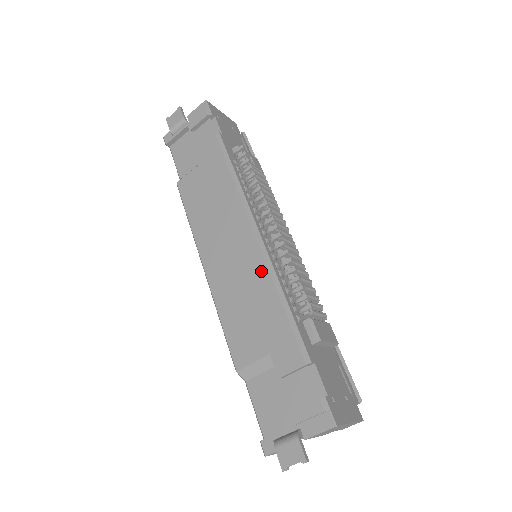
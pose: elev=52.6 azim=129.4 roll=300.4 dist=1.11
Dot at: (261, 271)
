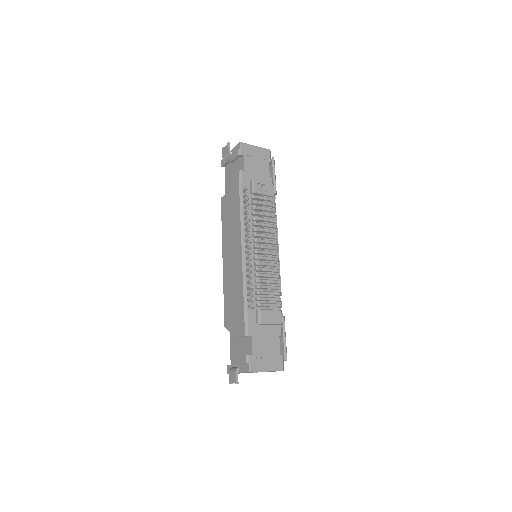
Dot at: (240, 275)
